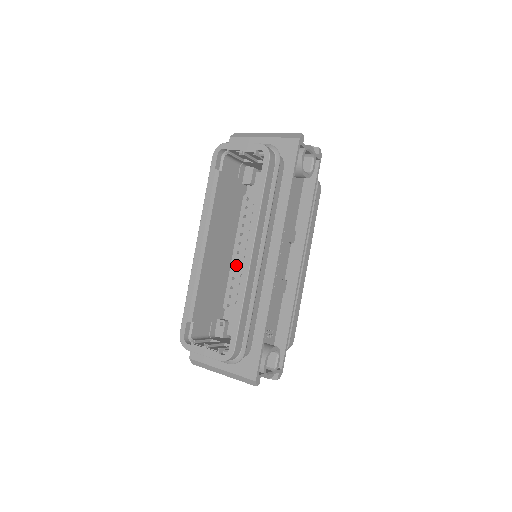
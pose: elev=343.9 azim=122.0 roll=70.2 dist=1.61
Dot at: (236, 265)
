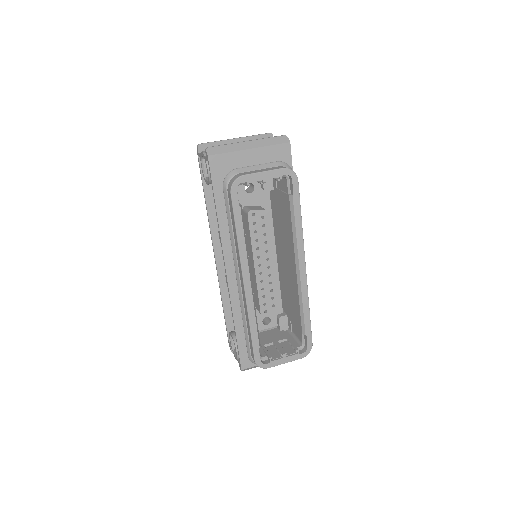
Dot at: (262, 277)
